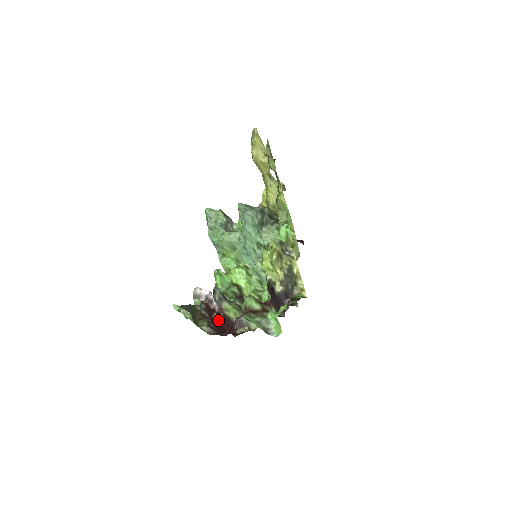
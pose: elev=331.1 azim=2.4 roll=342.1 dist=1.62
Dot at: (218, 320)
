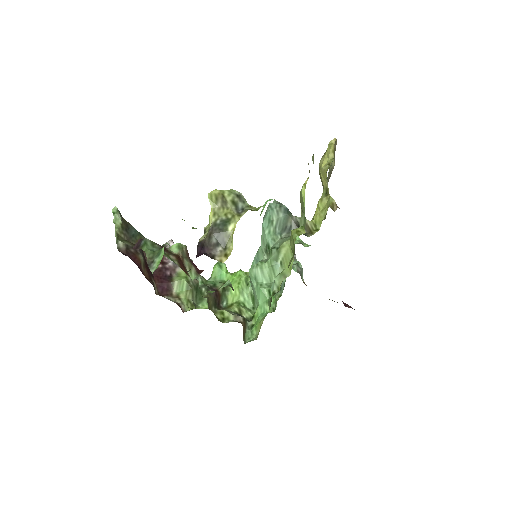
Dot at: (157, 271)
